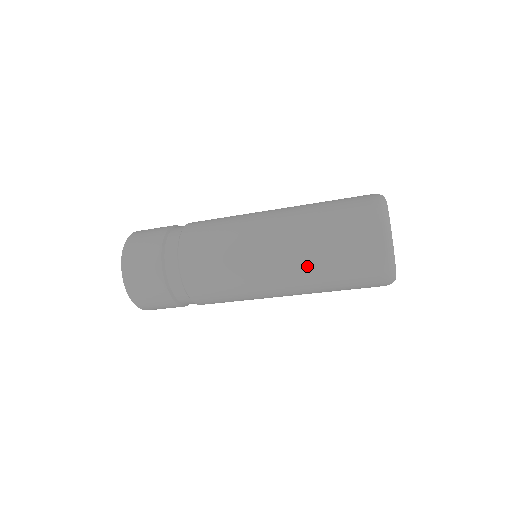
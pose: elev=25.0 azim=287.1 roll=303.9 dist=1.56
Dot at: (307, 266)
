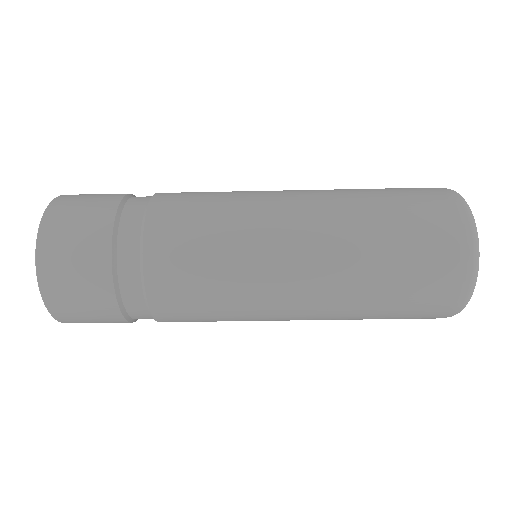
Dot at: (348, 312)
